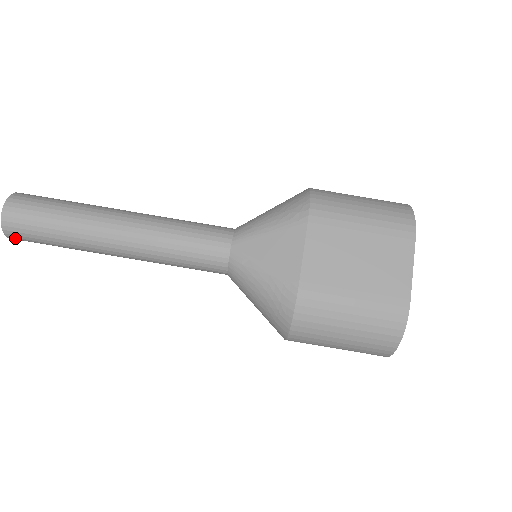
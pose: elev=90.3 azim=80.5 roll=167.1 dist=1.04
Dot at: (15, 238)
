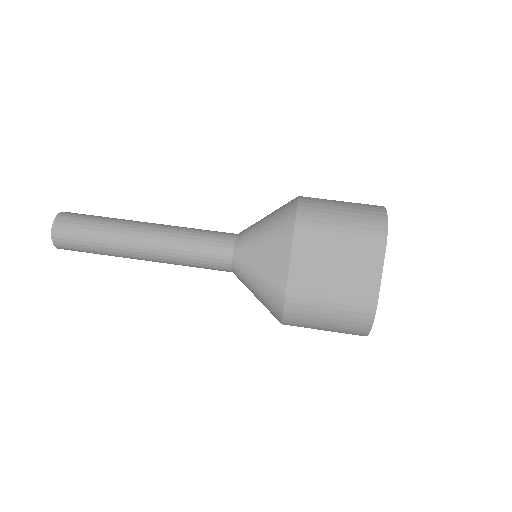
Dot at: (65, 249)
